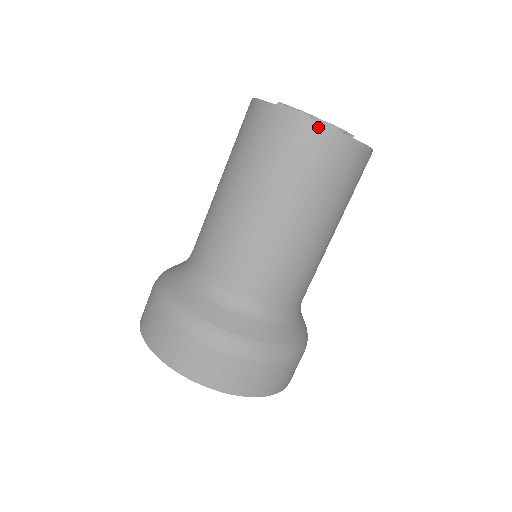
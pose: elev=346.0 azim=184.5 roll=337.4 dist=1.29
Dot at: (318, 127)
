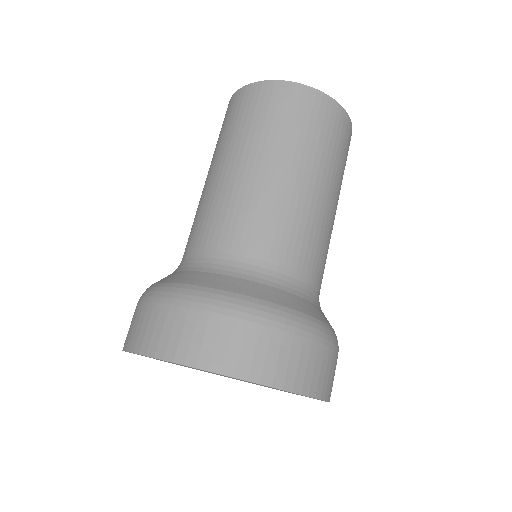
Dot at: (299, 87)
